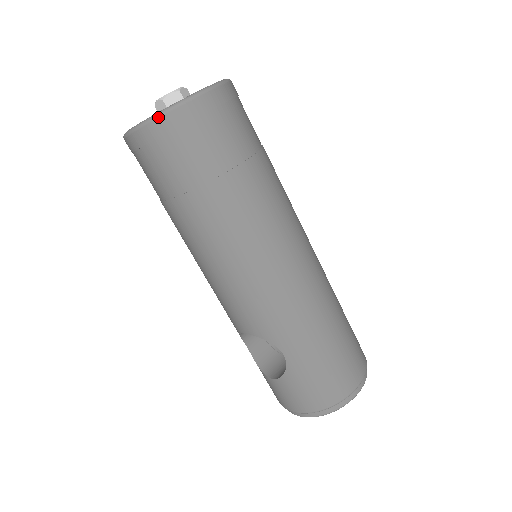
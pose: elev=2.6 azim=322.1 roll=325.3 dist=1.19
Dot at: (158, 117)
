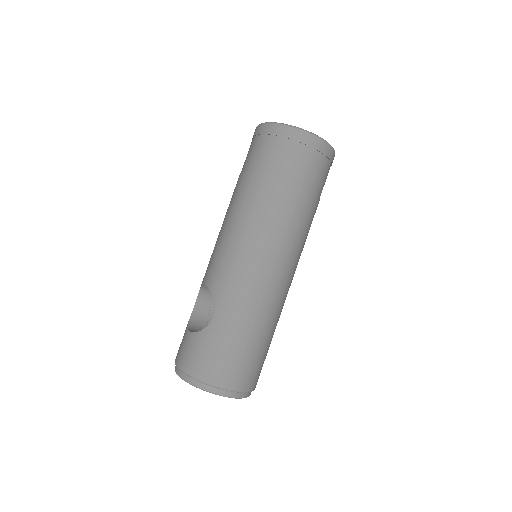
Dot at: (284, 125)
